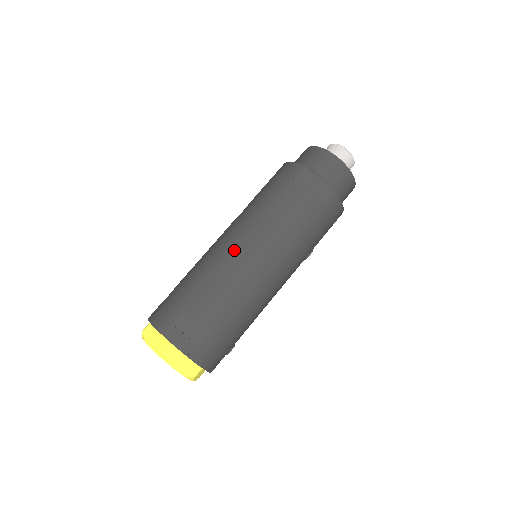
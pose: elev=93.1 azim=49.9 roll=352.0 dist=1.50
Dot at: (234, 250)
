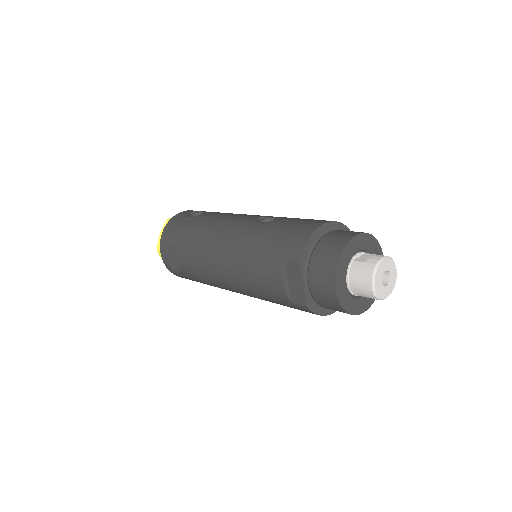
Dot at: (214, 250)
